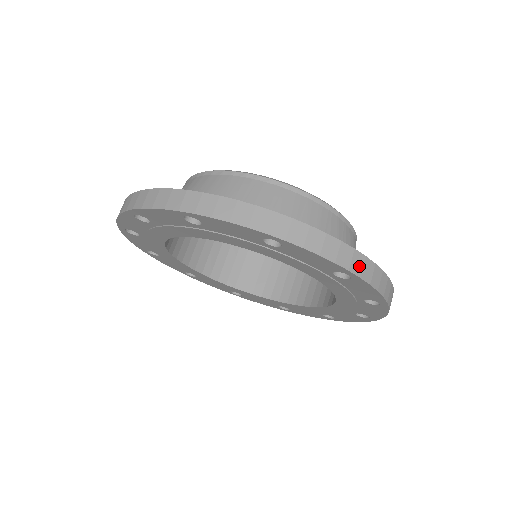
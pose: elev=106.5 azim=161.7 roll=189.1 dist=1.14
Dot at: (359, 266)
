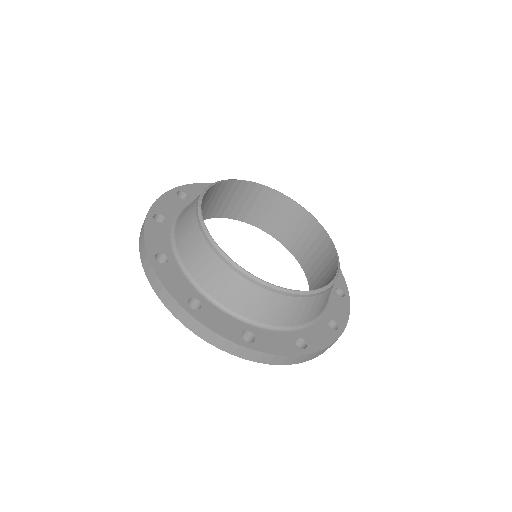
Dot at: (243, 353)
